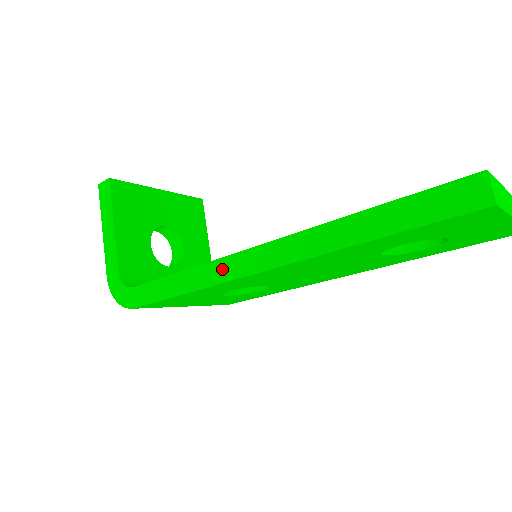
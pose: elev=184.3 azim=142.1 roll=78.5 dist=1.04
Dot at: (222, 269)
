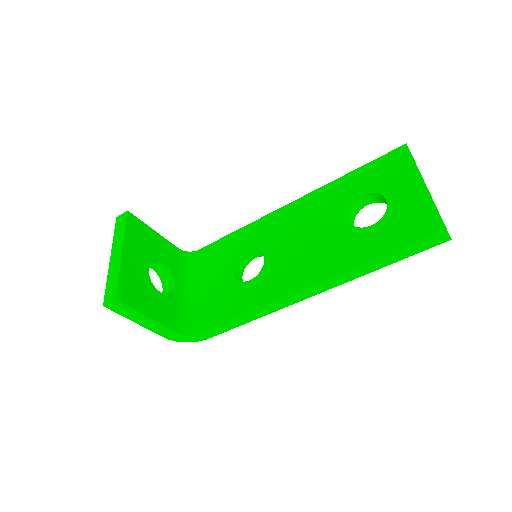
Dot at: (280, 304)
